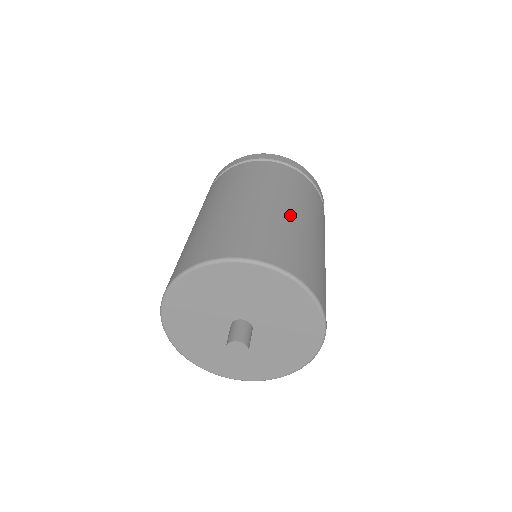
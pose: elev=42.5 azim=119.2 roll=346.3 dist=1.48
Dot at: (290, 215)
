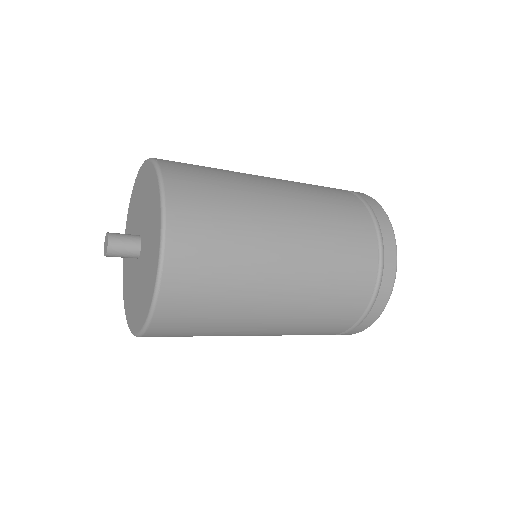
Dot at: occluded
